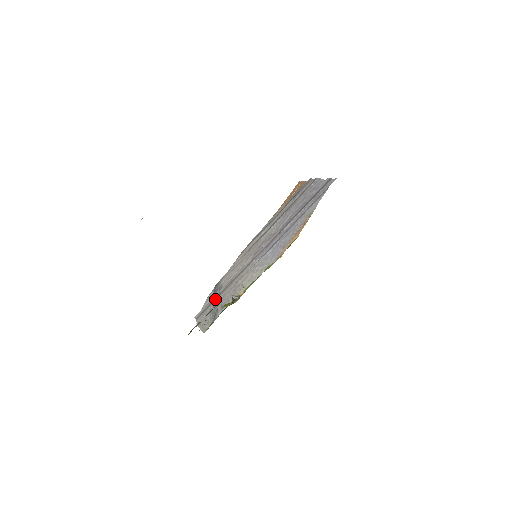
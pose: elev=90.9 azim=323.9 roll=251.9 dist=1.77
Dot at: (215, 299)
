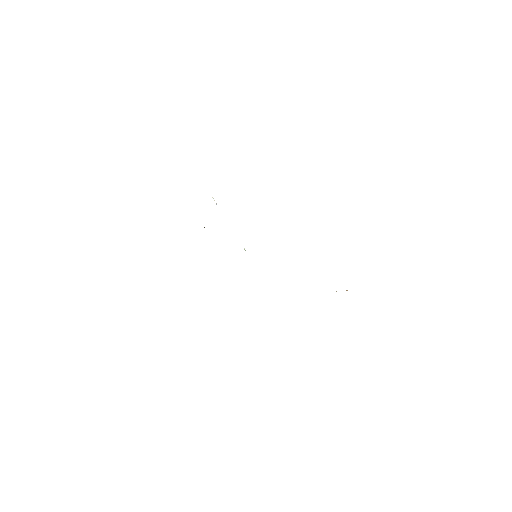
Dot at: occluded
